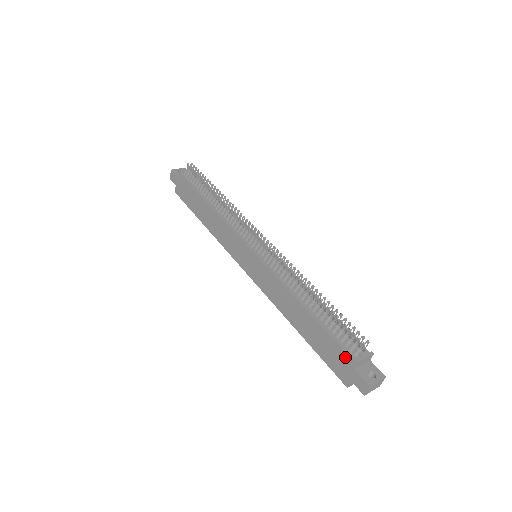
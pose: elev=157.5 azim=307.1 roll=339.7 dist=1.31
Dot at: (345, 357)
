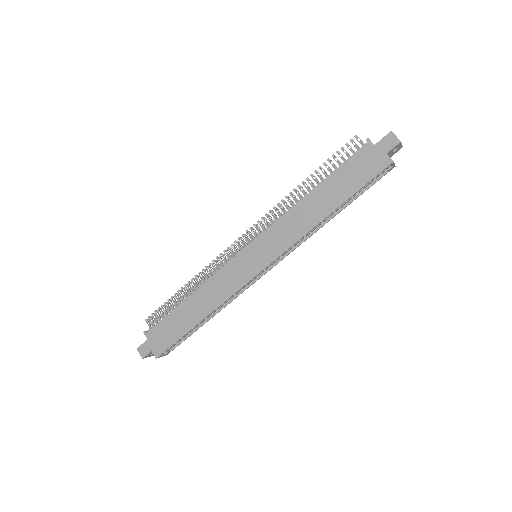
Dot at: (363, 153)
